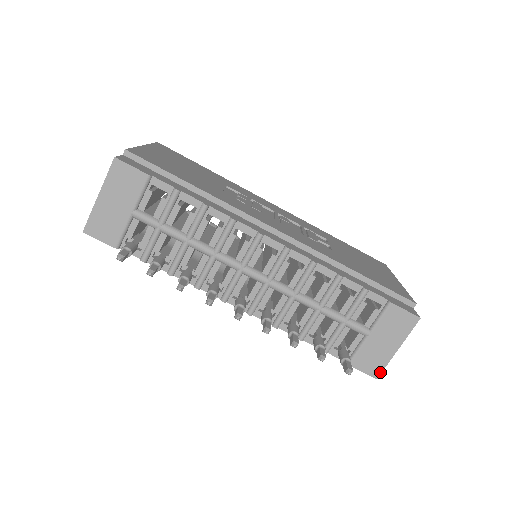
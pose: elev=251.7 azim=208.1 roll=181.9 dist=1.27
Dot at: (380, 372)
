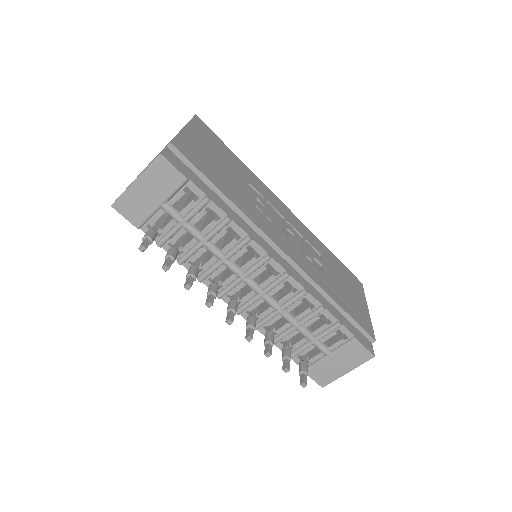
Dot at: (327, 384)
